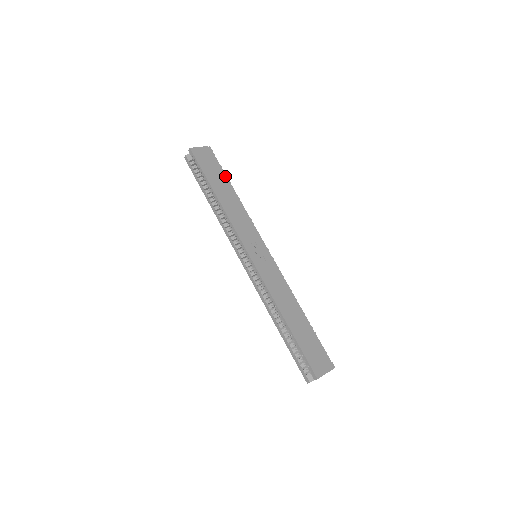
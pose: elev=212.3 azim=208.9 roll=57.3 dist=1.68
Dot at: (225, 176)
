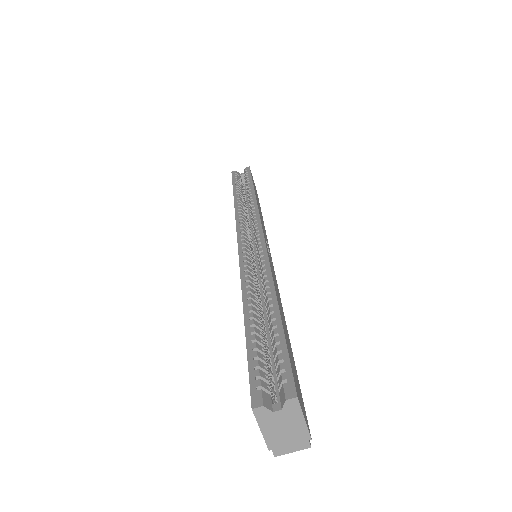
Dot at: occluded
